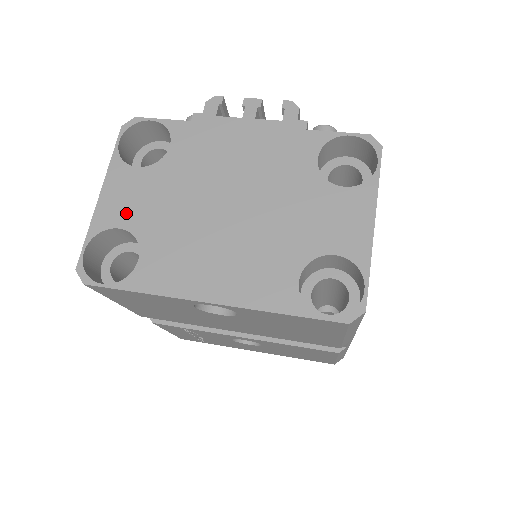
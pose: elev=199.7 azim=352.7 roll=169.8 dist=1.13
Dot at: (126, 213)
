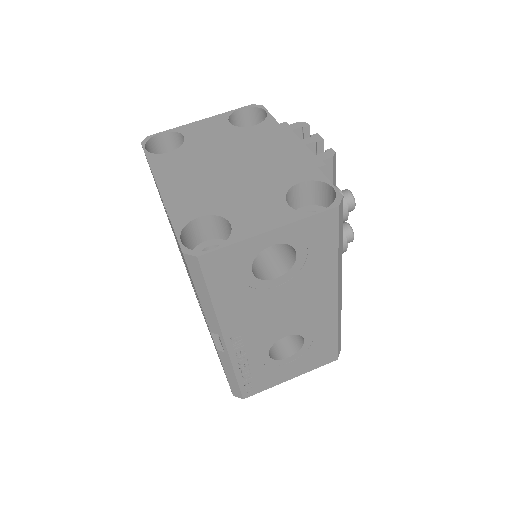
Dot at: (196, 134)
